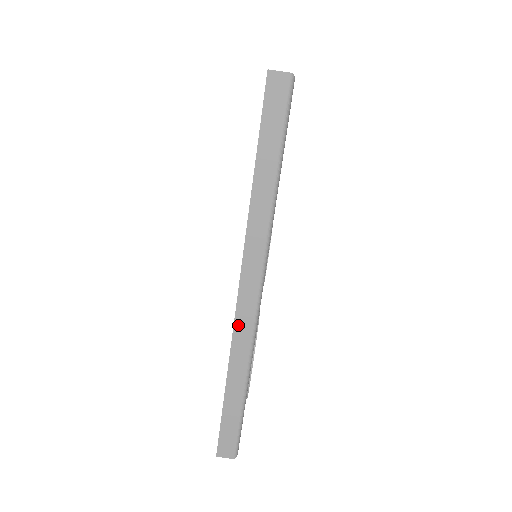
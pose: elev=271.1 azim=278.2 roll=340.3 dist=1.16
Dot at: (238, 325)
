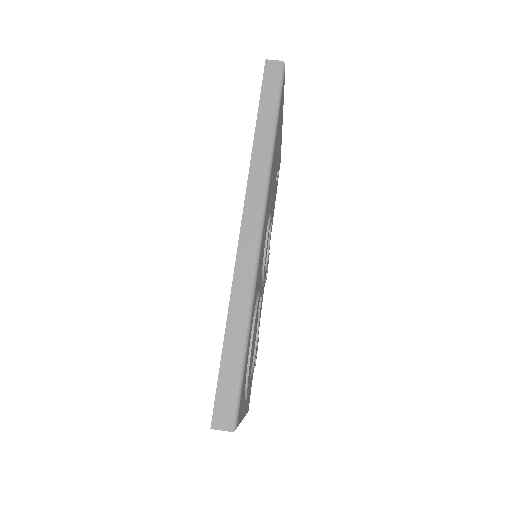
Dot at: (241, 256)
